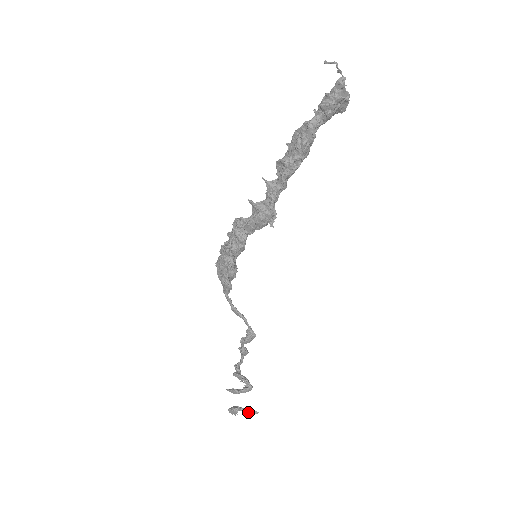
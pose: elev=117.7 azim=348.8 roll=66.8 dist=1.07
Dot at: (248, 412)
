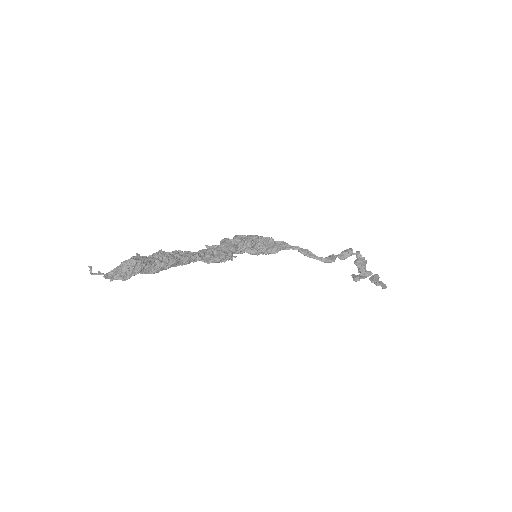
Dot at: occluded
